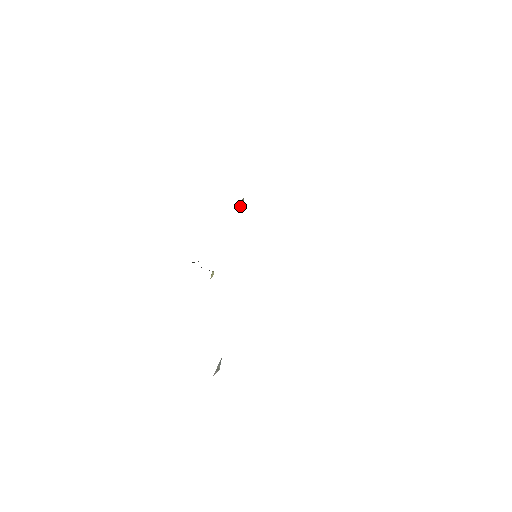
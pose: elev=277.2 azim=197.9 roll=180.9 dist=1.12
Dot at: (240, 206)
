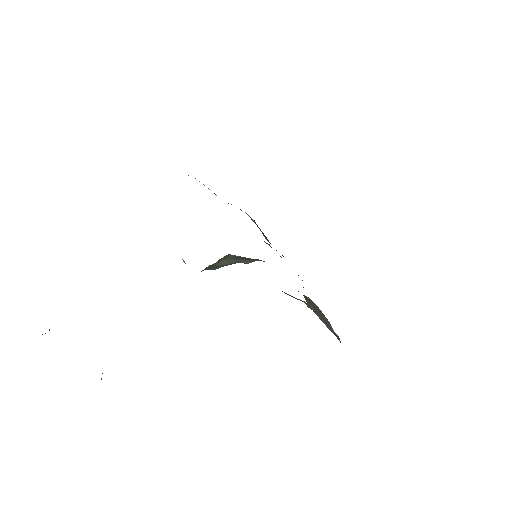
Dot at: occluded
